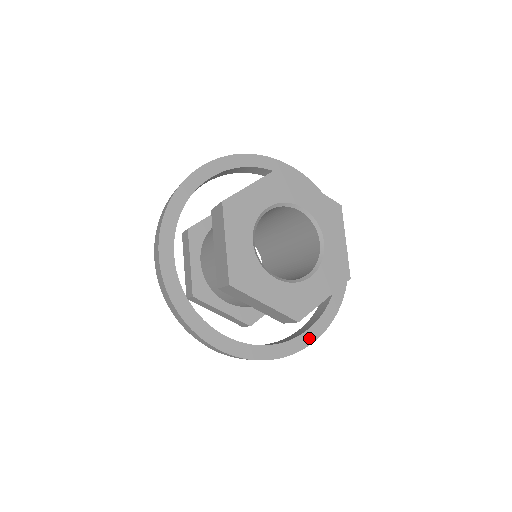
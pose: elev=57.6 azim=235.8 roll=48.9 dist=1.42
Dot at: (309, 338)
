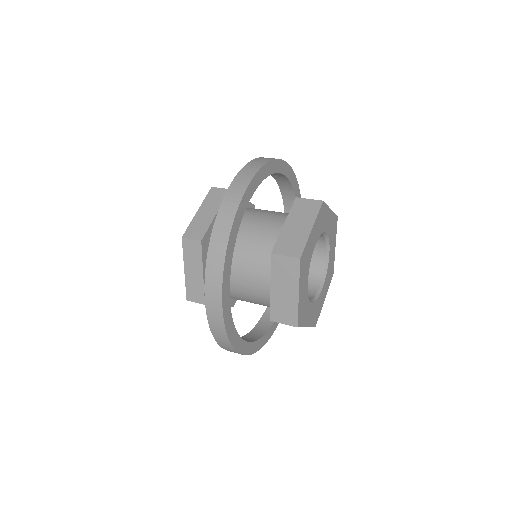
Dot at: (248, 349)
